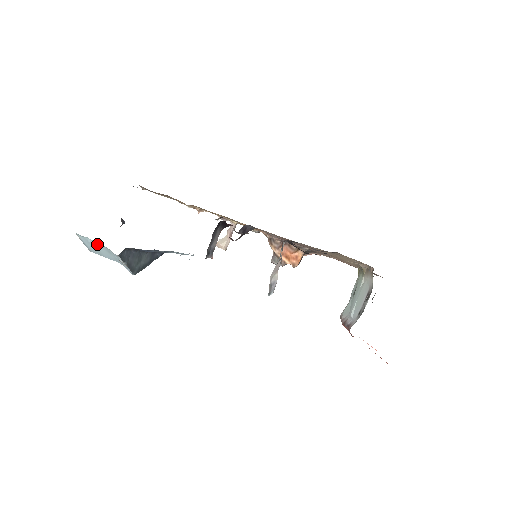
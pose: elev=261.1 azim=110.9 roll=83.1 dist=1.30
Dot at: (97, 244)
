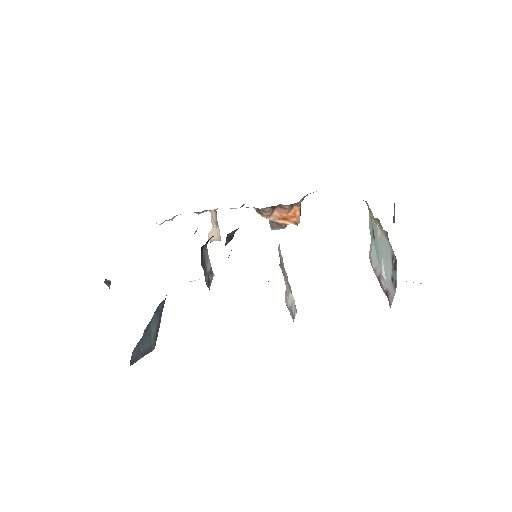
Dot at: occluded
